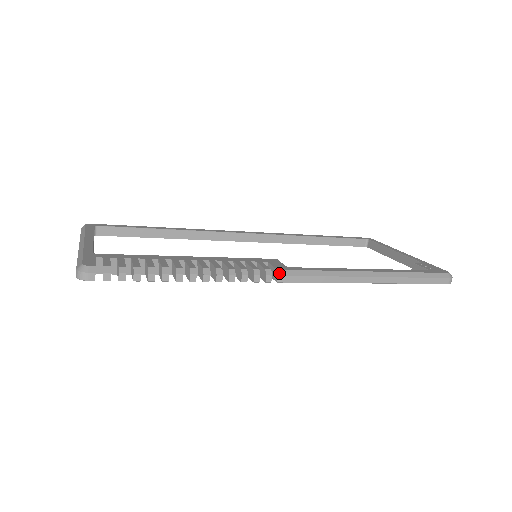
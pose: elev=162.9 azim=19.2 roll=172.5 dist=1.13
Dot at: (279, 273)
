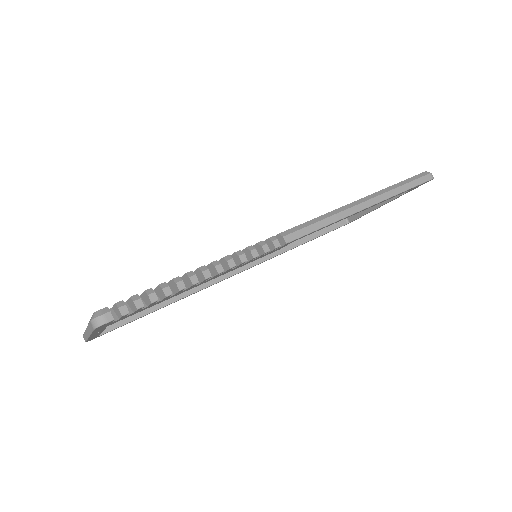
Dot at: (282, 235)
